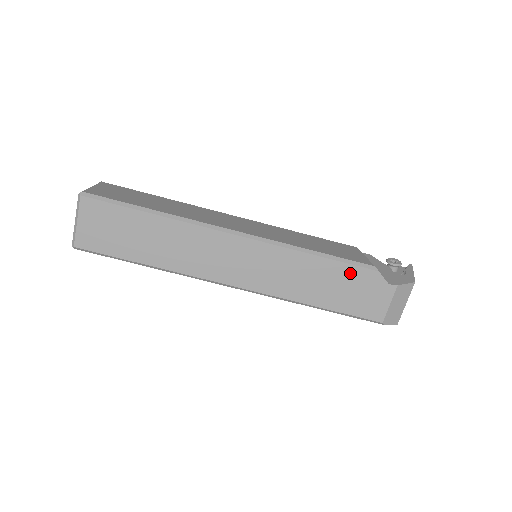
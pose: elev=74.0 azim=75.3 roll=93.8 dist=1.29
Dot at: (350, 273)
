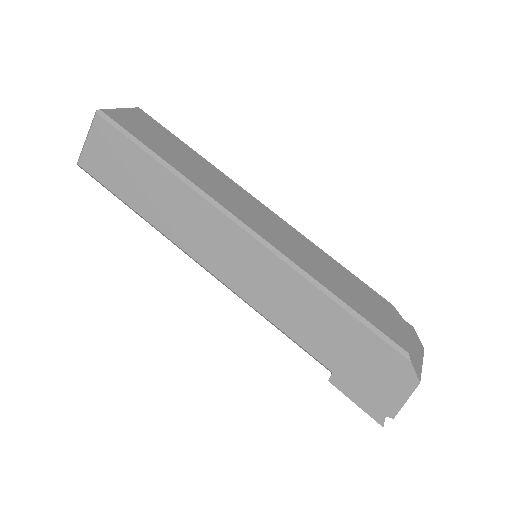
Dot at: (366, 289)
